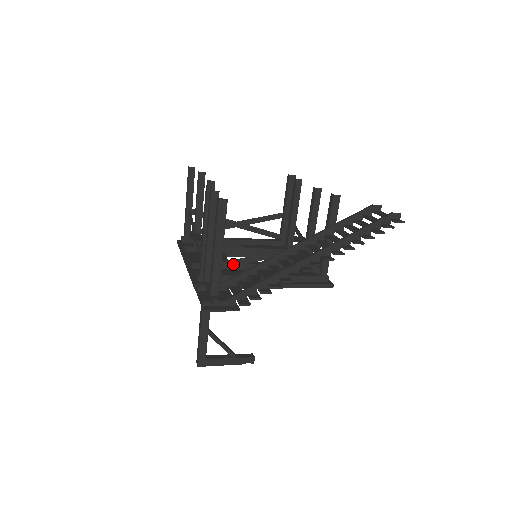
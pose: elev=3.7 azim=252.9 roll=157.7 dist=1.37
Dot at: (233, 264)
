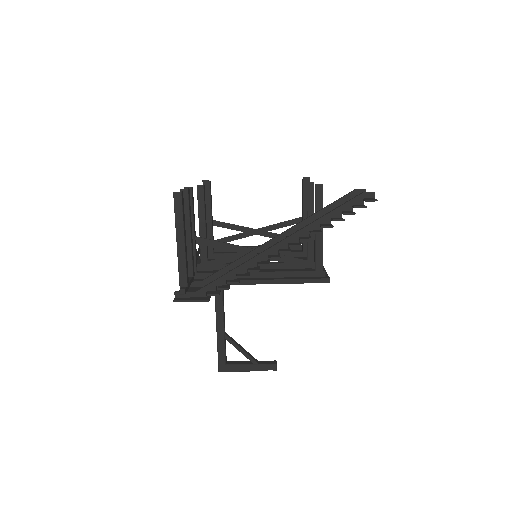
Dot at: (222, 262)
